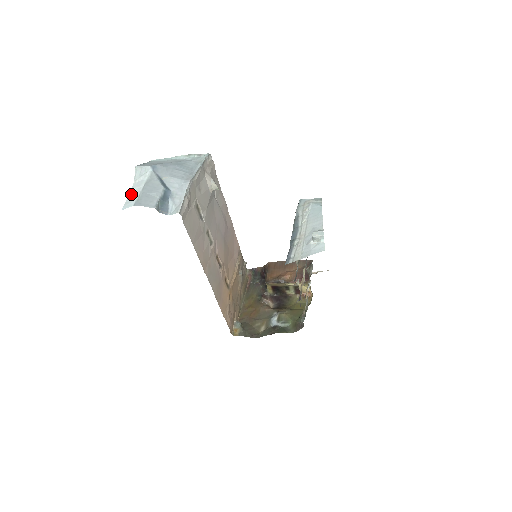
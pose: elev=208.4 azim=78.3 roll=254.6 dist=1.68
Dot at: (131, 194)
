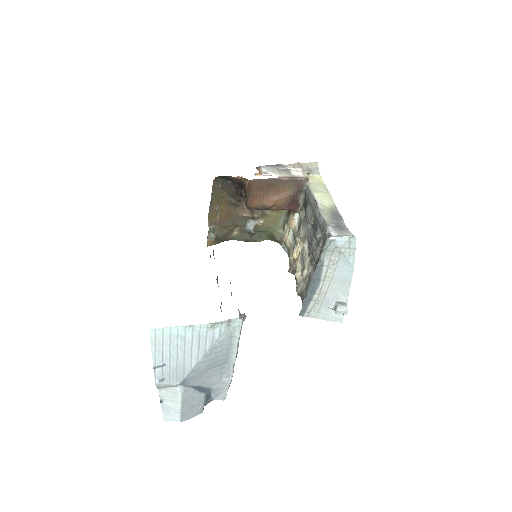
Dot at: (166, 406)
